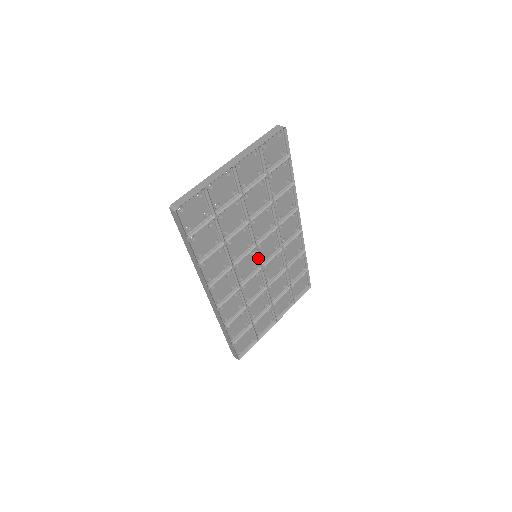
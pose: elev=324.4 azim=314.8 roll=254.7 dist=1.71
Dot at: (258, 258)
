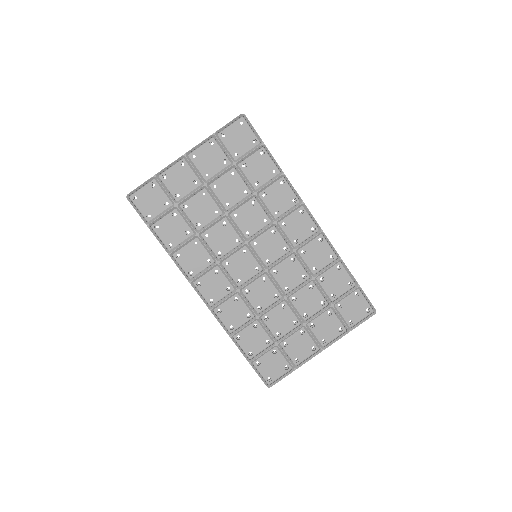
Dot at: (256, 257)
